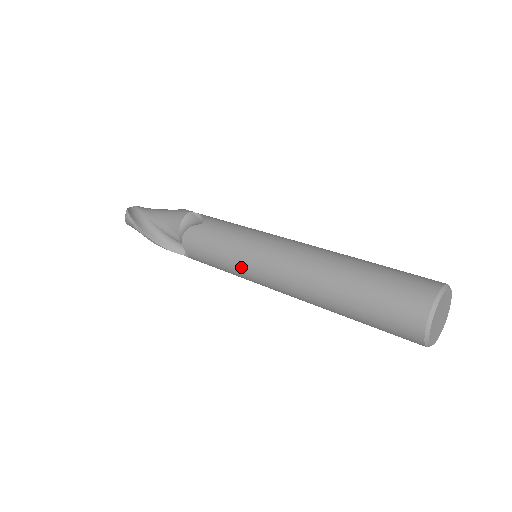
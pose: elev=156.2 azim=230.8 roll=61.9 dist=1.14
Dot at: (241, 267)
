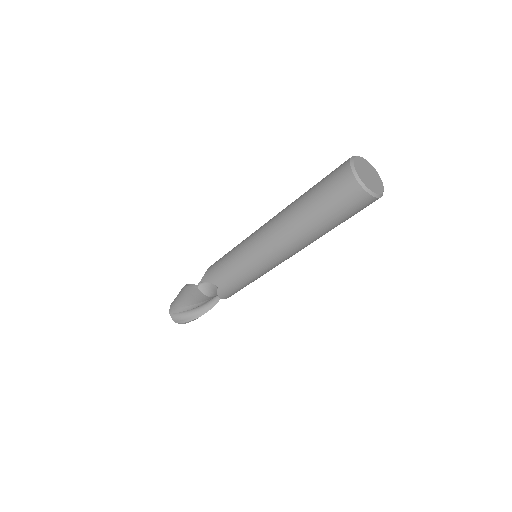
Dot at: occluded
